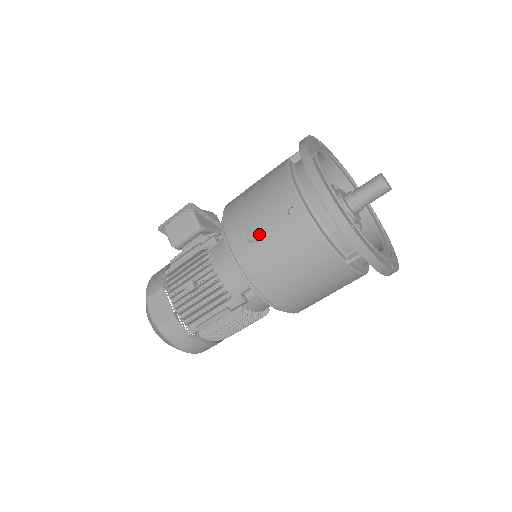
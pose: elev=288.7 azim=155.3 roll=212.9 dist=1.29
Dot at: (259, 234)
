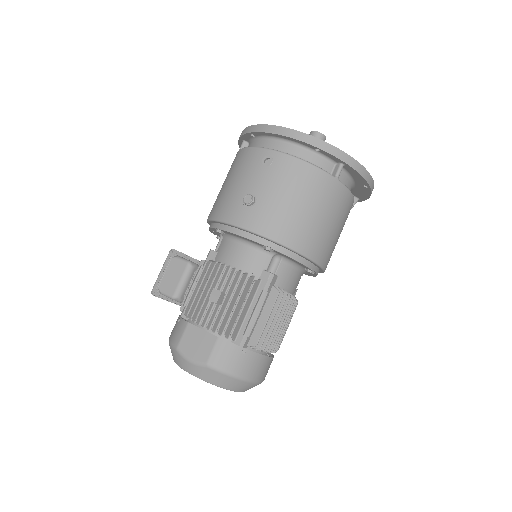
Dot at: (253, 196)
